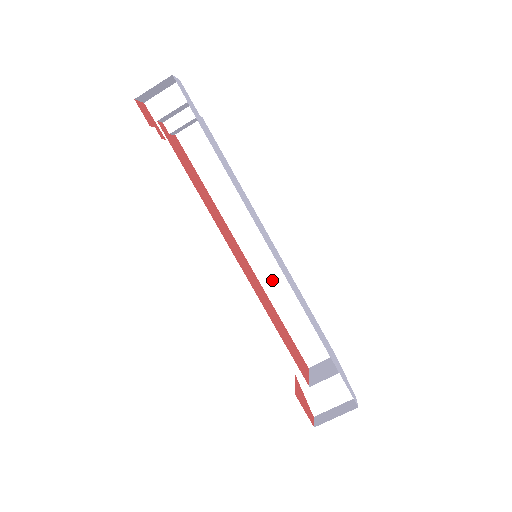
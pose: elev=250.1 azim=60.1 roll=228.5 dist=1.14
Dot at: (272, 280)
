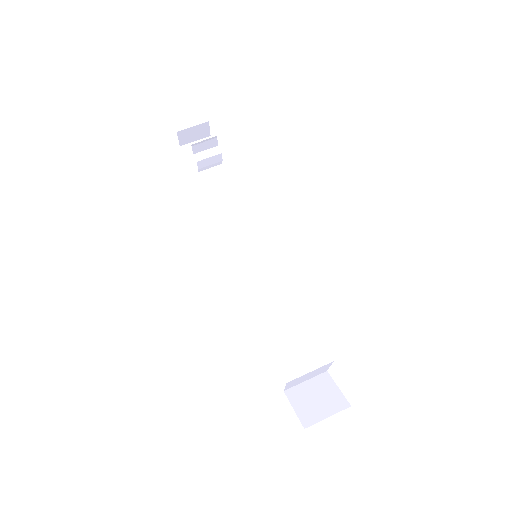
Dot at: (267, 290)
